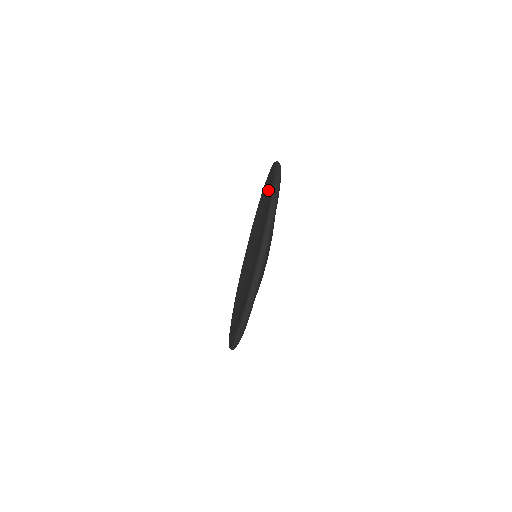
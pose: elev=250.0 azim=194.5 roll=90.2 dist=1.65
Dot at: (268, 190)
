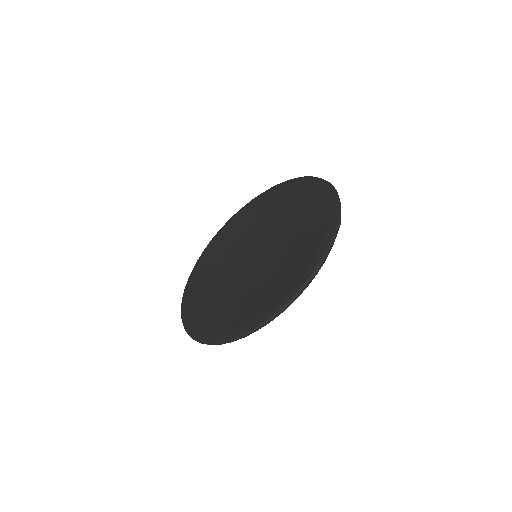
Dot at: (277, 201)
